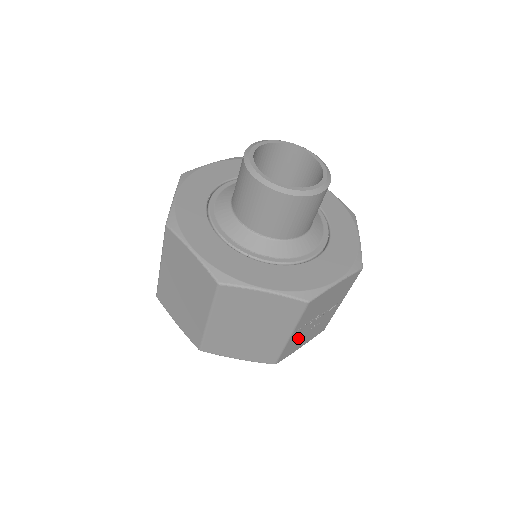
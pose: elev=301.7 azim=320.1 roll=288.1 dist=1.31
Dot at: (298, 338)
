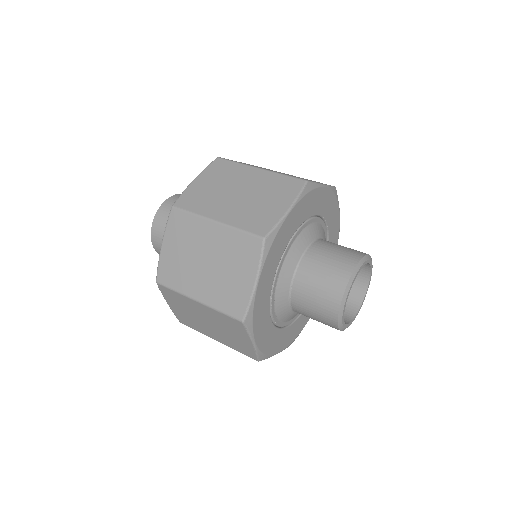
Dot at: occluded
